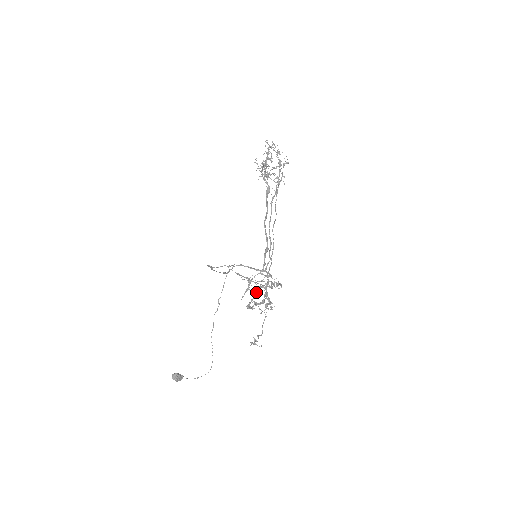
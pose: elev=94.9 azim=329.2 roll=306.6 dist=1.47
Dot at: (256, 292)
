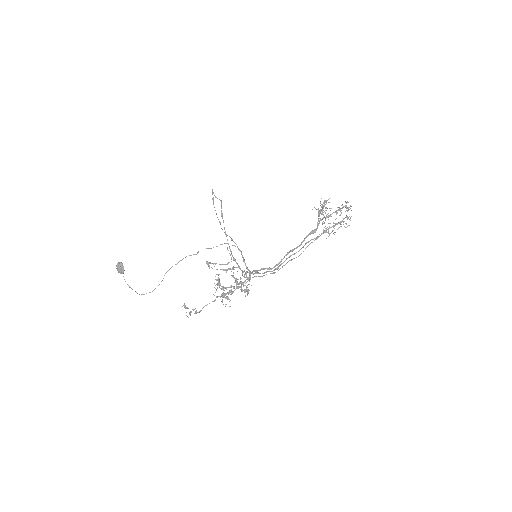
Dot at: (225, 264)
